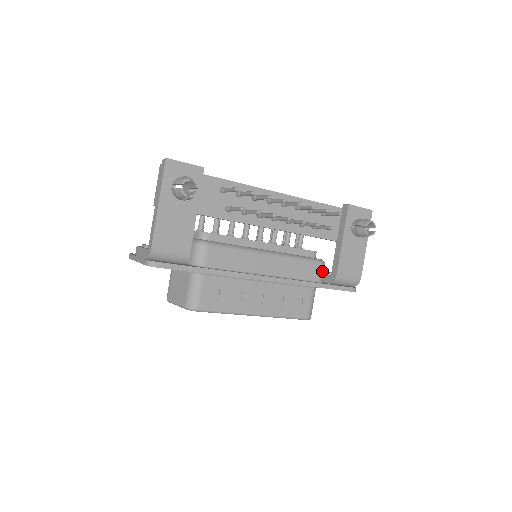
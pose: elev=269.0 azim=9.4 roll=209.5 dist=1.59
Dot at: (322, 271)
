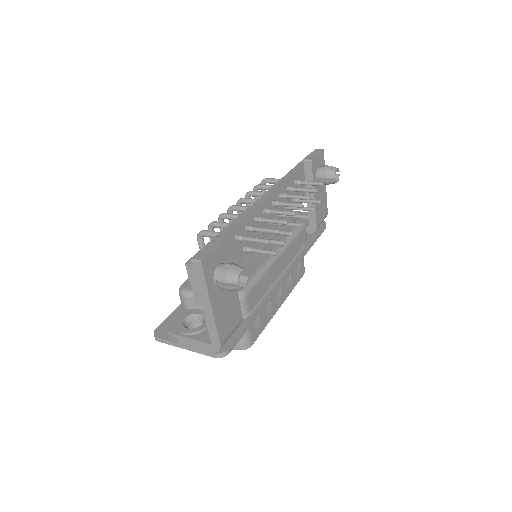
Dot at: occluded
